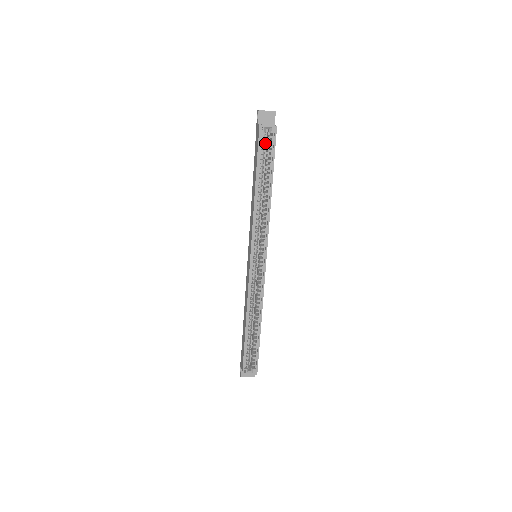
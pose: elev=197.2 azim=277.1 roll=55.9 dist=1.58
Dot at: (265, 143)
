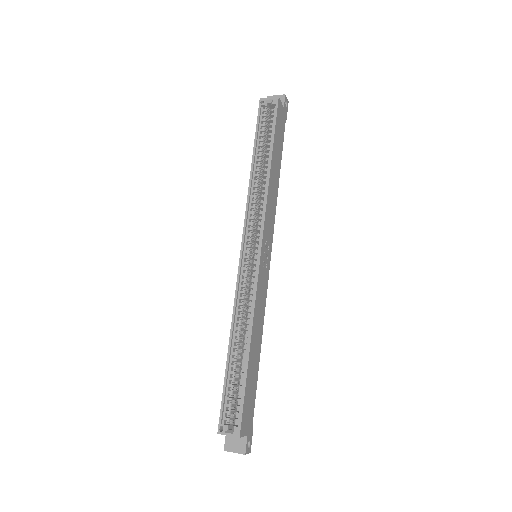
Dot at: occluded
